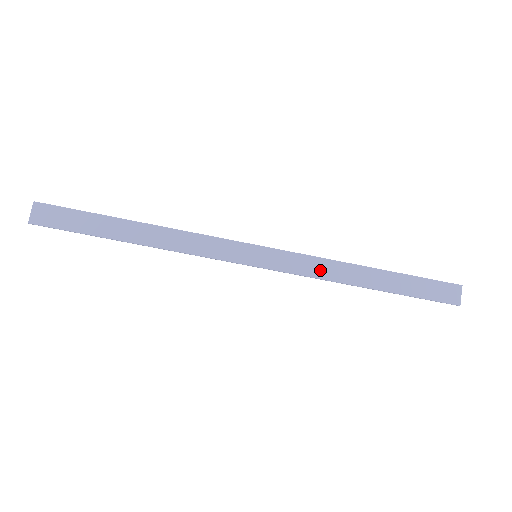
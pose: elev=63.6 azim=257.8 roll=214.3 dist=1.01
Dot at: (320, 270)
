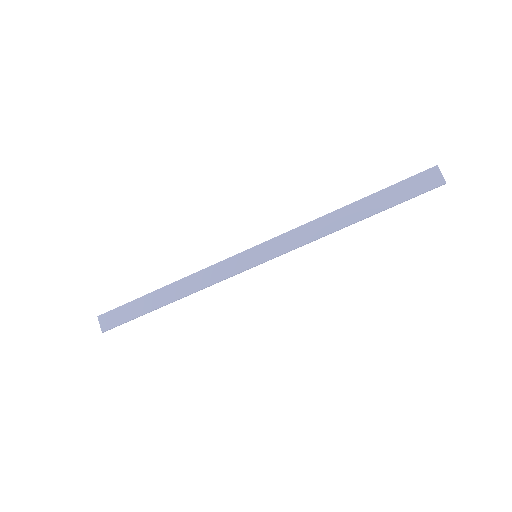
Dot at: (309, 234)
